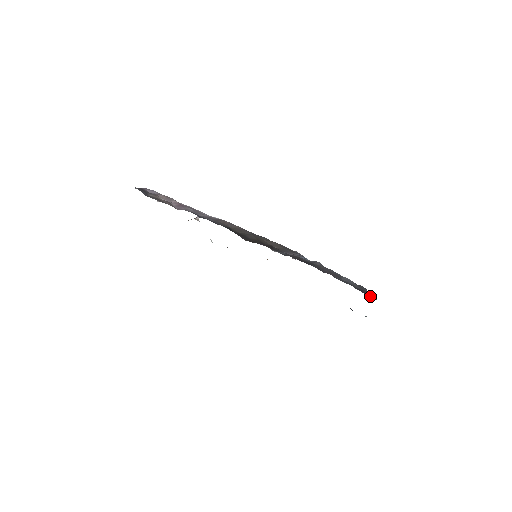
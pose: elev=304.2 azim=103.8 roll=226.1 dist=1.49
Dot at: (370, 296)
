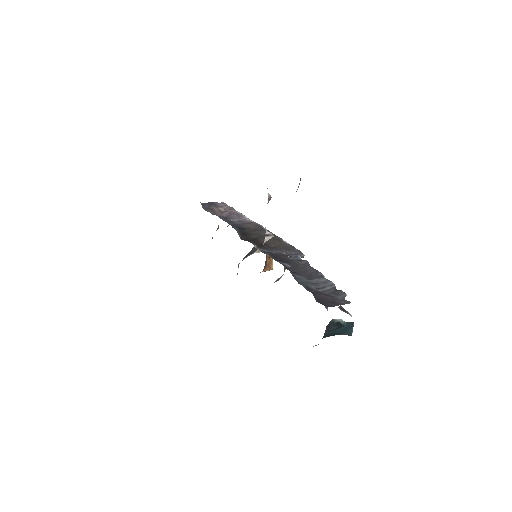
Dot at: (324, 302)
